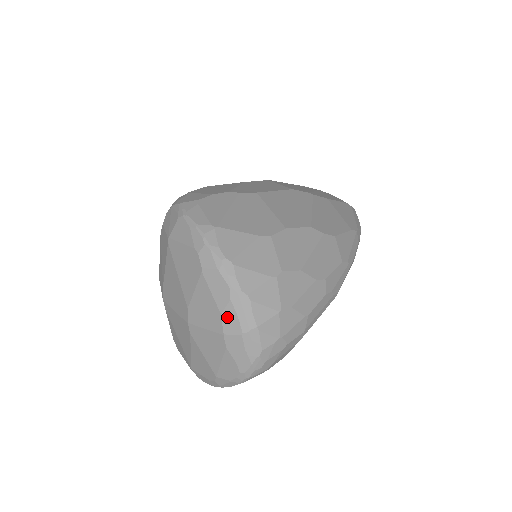
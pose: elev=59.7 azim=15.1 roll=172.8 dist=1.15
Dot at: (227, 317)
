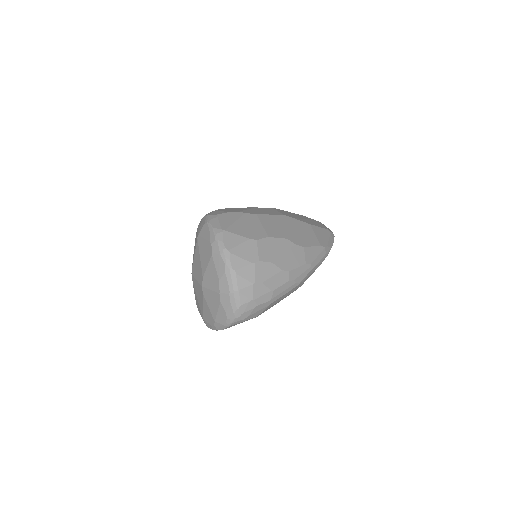
Dot at: (222, 283)
